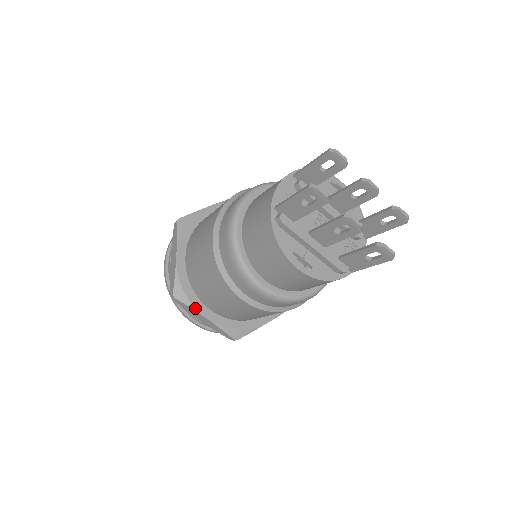
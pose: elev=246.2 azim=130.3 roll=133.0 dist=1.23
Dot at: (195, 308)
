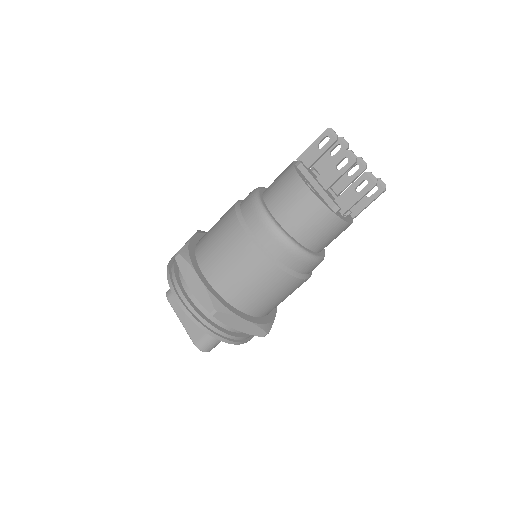
Dot at: (193, 266)
